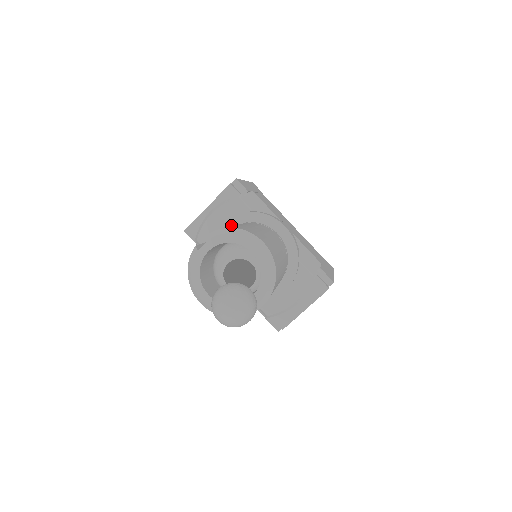
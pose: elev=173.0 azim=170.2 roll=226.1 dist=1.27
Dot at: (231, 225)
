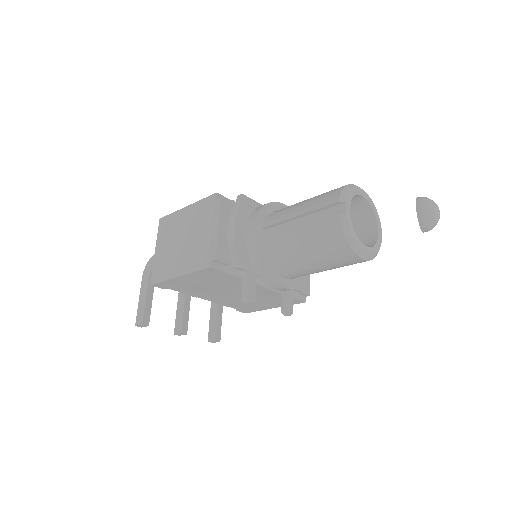
Dot at: (260, 225)
